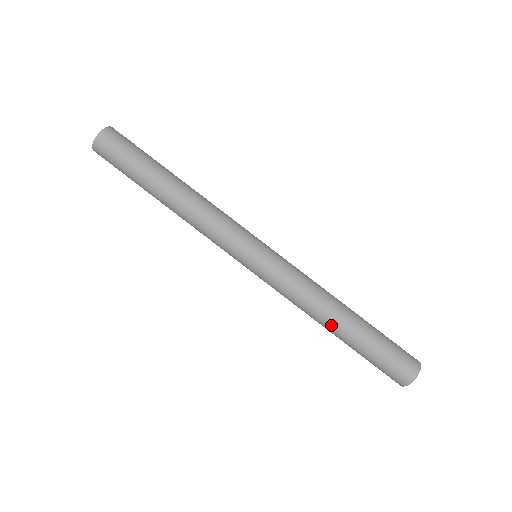
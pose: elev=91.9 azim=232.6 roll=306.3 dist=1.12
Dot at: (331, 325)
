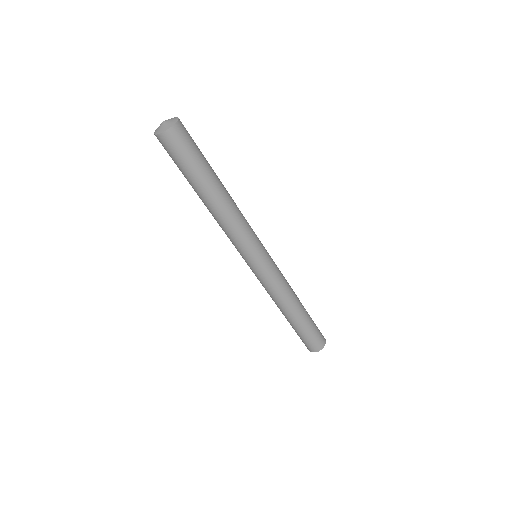
Dot at: (280, 310)
